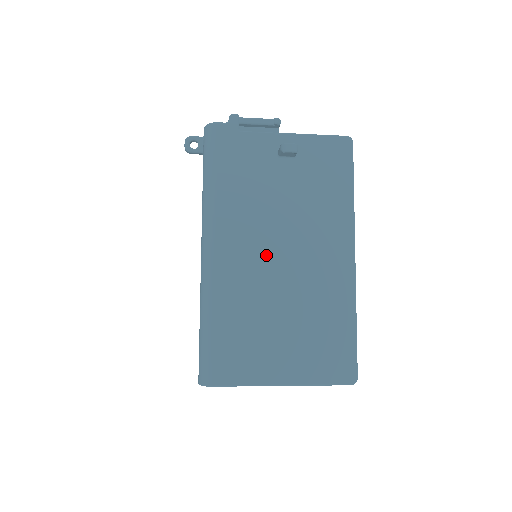
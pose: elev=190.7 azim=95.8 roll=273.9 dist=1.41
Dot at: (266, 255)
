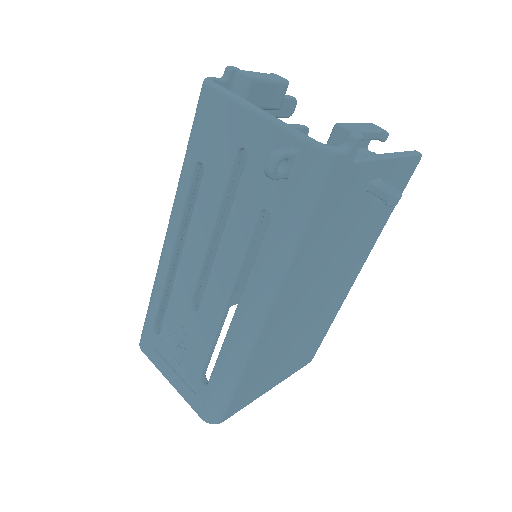
Dot at: (306, 300)
